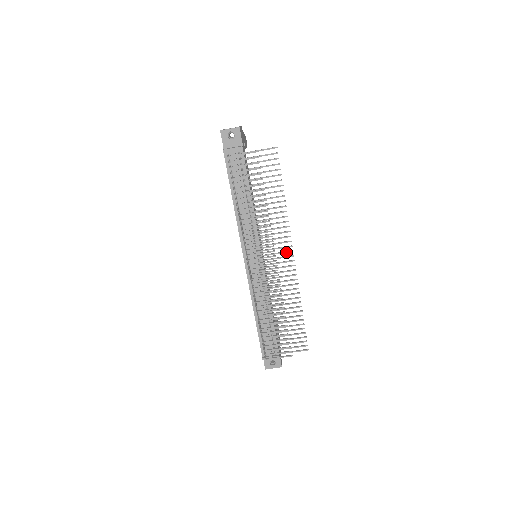
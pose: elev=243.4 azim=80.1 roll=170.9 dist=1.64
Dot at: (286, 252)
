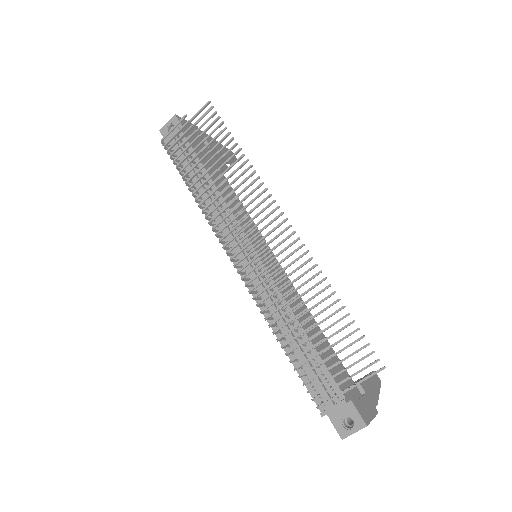
Dot at: (274, 219)
